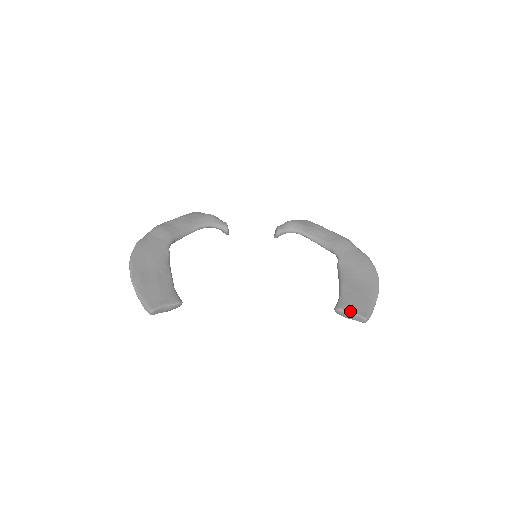
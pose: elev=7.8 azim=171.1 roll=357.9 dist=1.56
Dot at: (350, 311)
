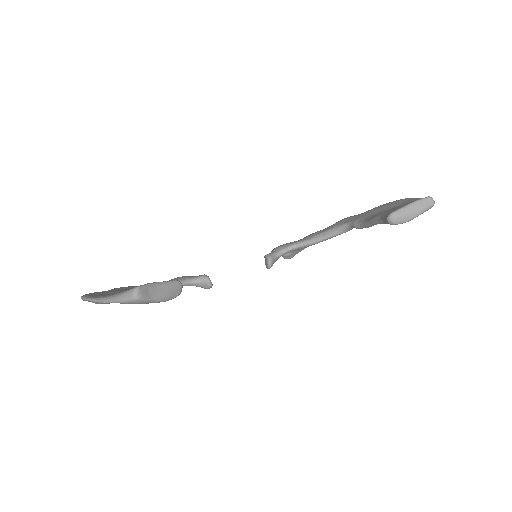
Dot at: (406, 205)
